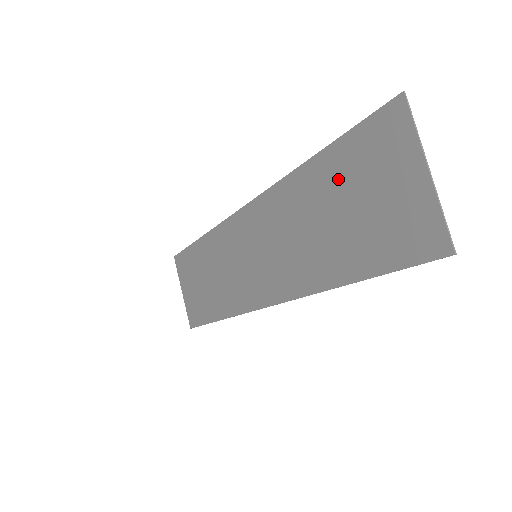
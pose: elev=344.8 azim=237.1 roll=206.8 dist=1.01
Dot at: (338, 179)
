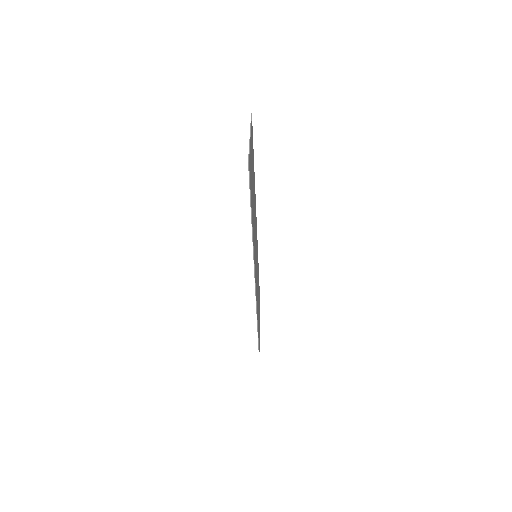
Dot at: occluded
